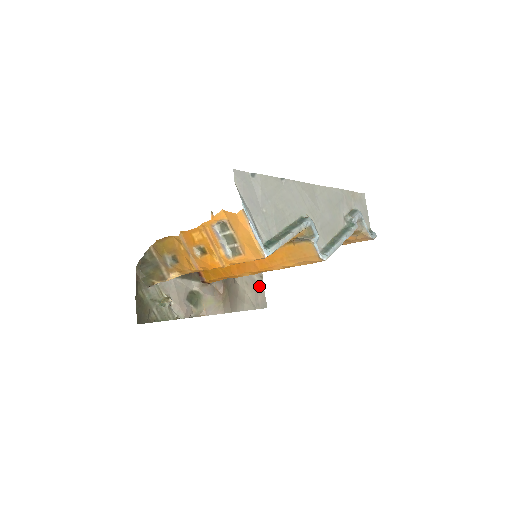
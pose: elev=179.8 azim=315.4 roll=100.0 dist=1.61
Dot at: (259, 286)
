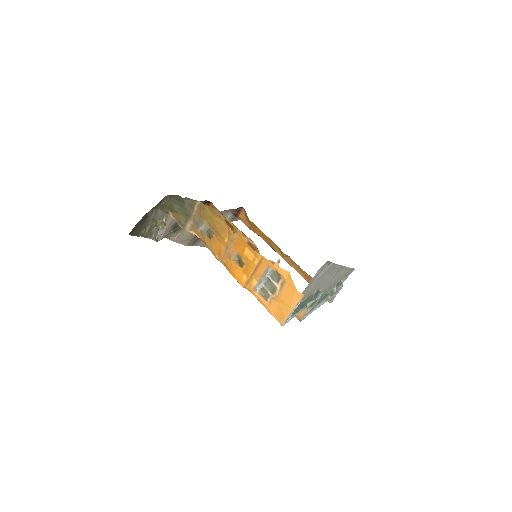
Dot at: occluded
